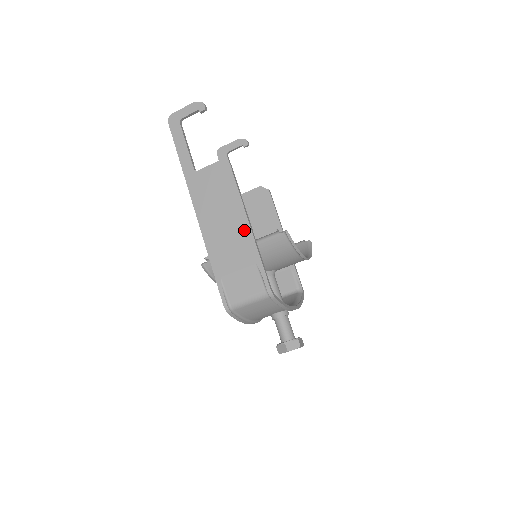
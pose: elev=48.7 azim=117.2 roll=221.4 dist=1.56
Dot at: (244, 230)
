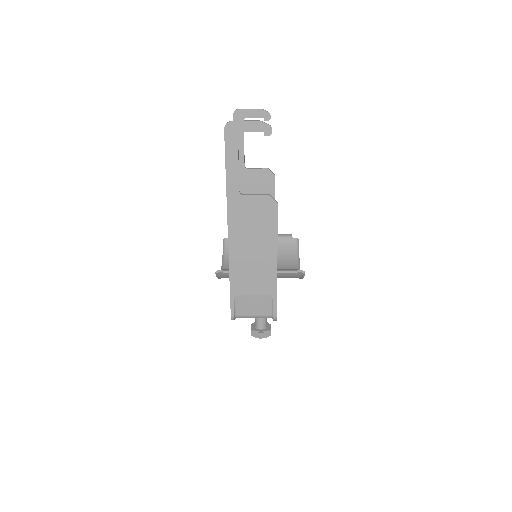
Dot at: (271, 265)
